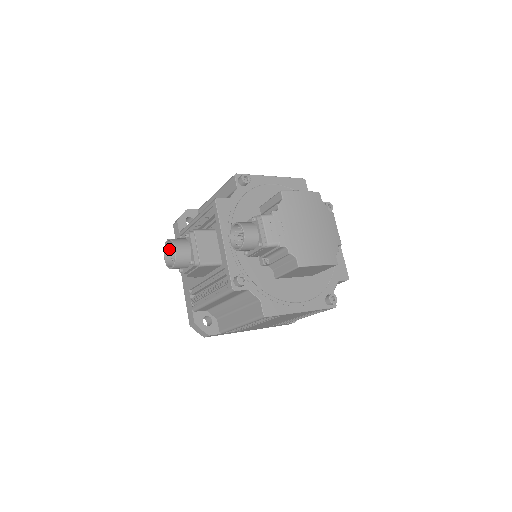
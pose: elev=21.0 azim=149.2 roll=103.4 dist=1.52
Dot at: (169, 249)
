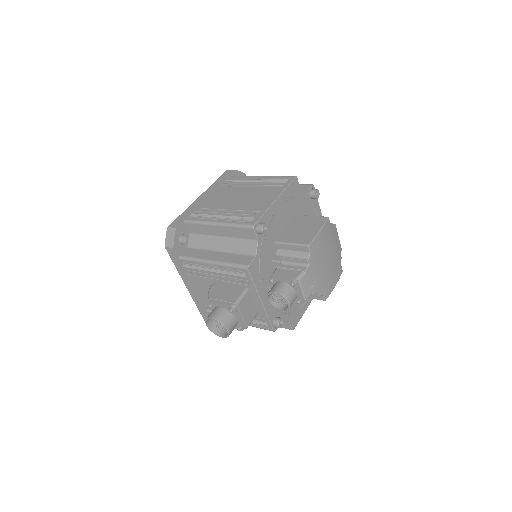
Dot at: occluded
